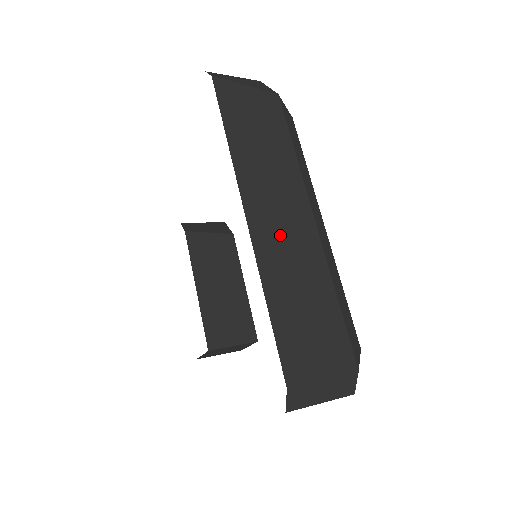
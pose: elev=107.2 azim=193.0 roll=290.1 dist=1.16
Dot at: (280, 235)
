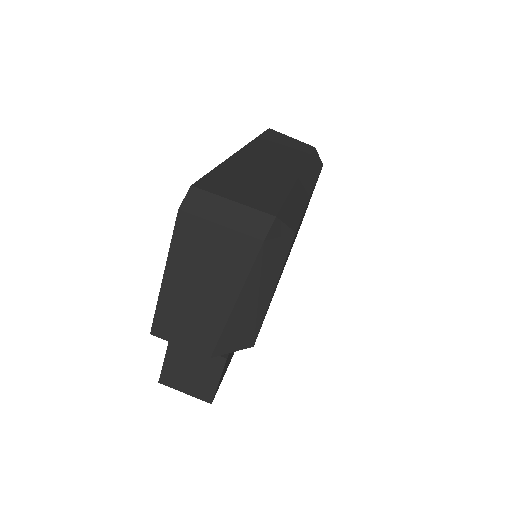
Dot at: (262, 162)
